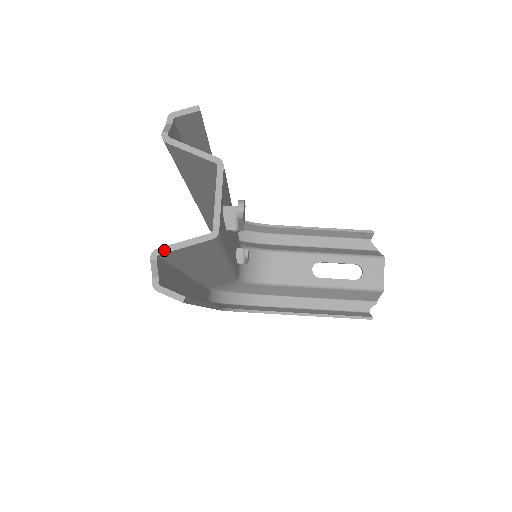
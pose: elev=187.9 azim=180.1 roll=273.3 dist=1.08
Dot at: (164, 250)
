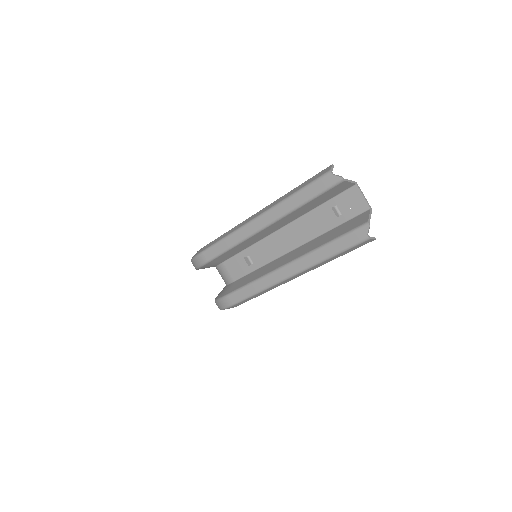
Dot at: (369, 221)
